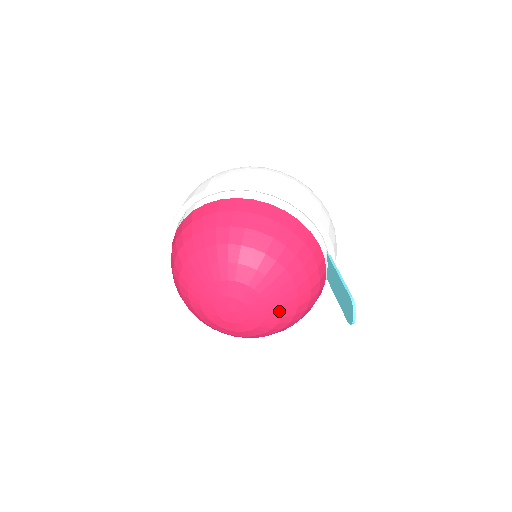
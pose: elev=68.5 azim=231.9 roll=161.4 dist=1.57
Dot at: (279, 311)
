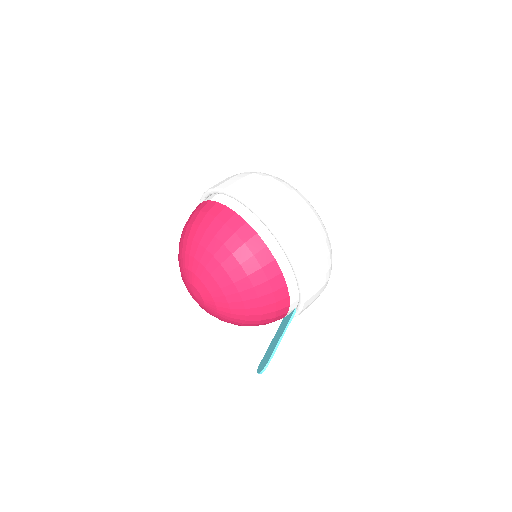
Dot at: (225, 320)
